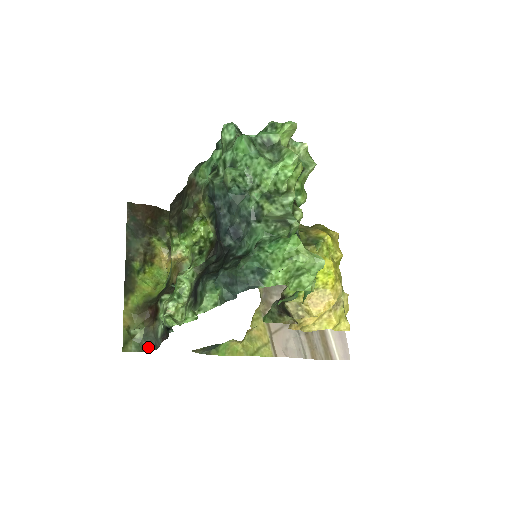
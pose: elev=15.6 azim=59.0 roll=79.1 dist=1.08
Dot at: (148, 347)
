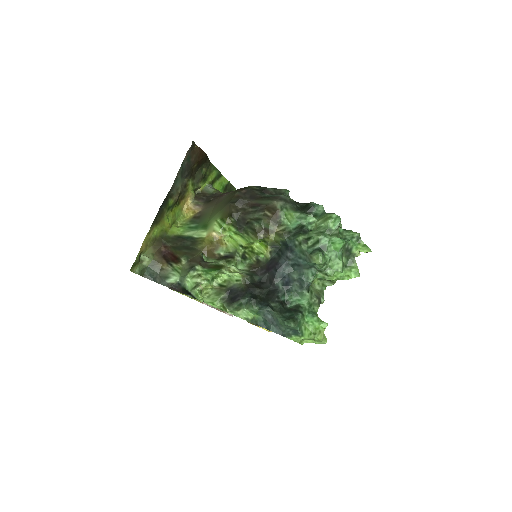
Dot at: (146, 274)
